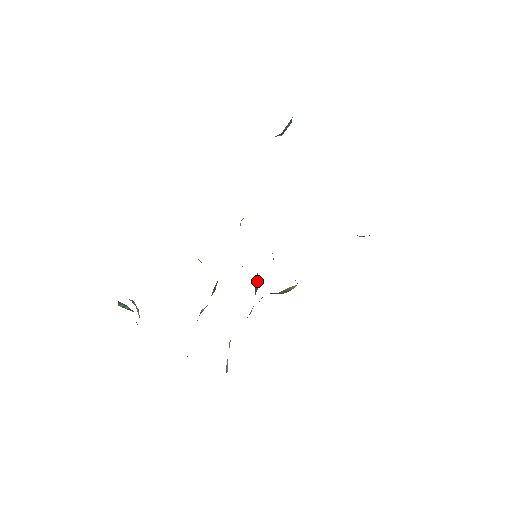
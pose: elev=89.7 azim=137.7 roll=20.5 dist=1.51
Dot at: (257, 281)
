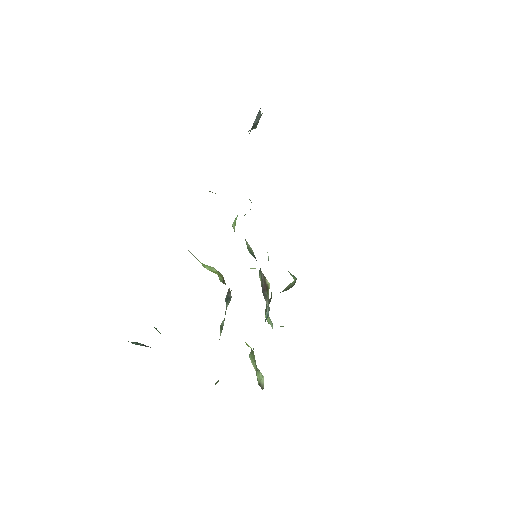
Dot at: (264, 281)
